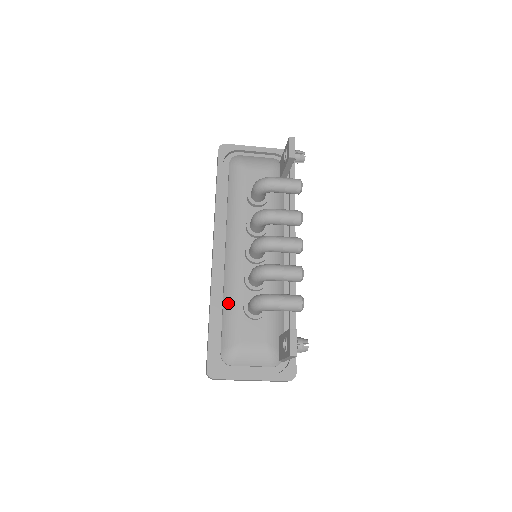
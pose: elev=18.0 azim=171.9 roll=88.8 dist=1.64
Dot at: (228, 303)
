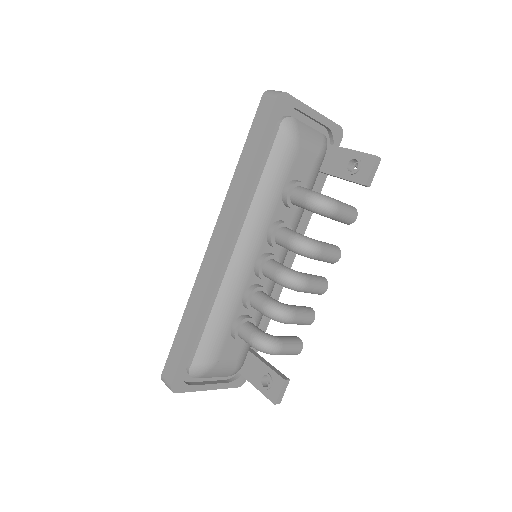
Dot at: (217, 318)
